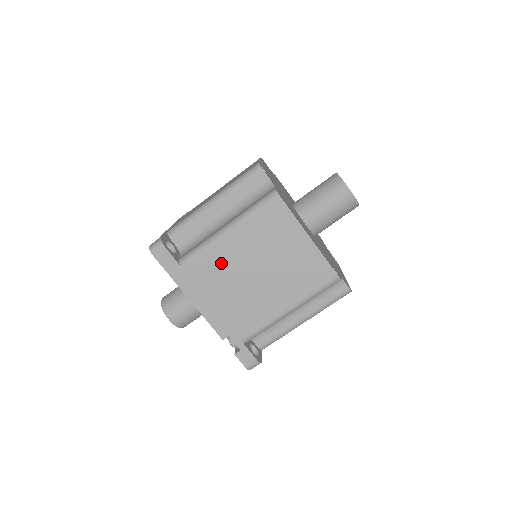
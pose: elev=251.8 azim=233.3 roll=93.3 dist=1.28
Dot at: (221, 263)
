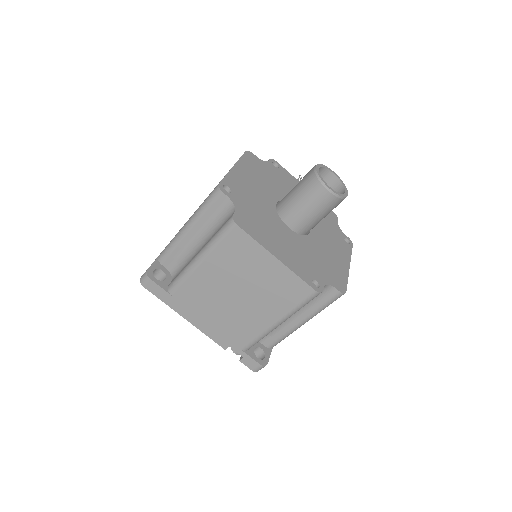
Dot at: (202, 288)
